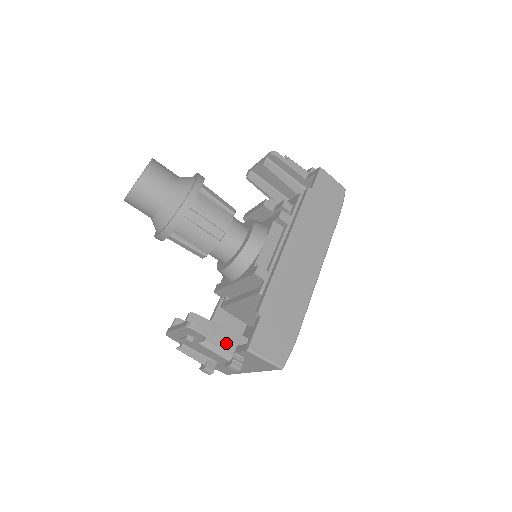
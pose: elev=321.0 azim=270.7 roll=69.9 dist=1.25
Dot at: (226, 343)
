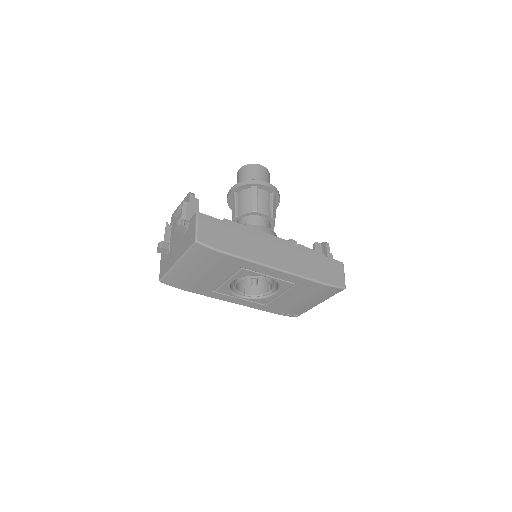
Dot at: occluded
